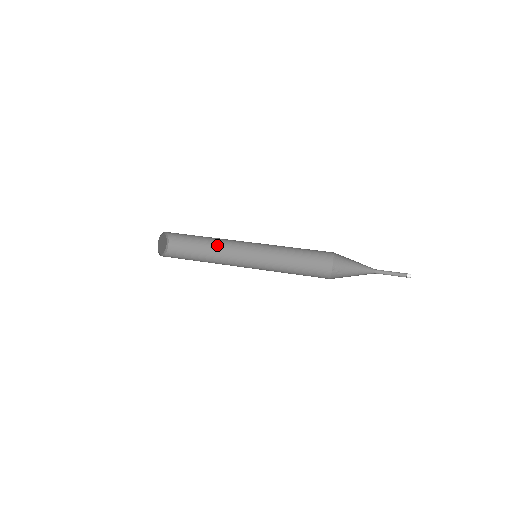
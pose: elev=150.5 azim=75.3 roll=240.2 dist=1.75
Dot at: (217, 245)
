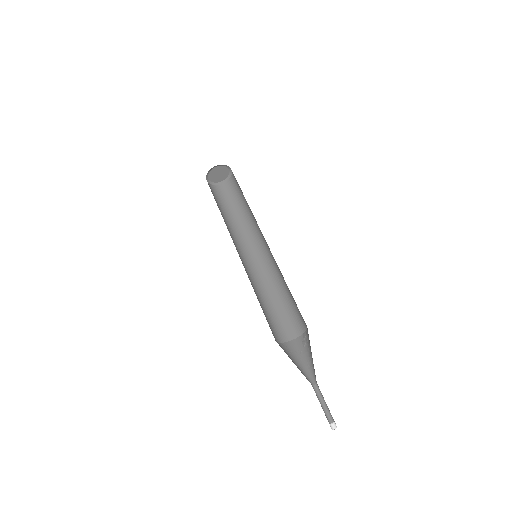
Dot at: occluded
